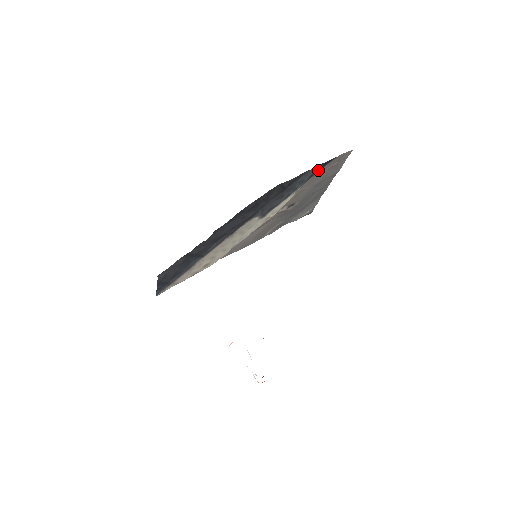
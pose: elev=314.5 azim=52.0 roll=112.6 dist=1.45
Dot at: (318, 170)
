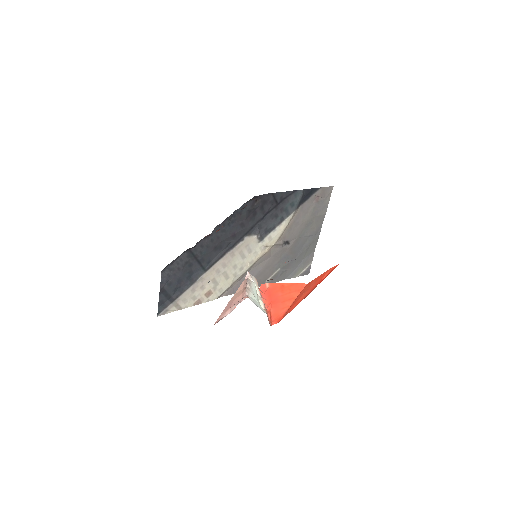
Dot at: (305, 198)
